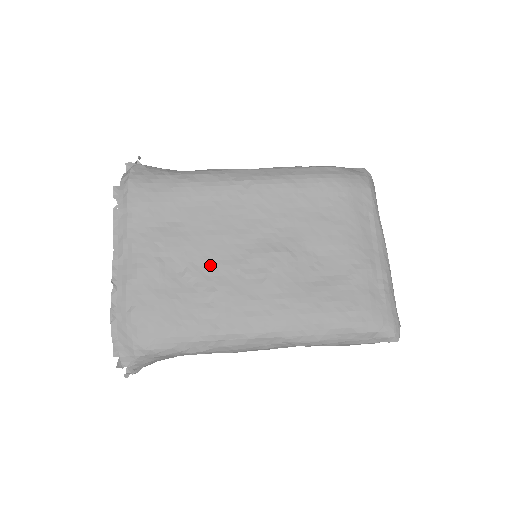
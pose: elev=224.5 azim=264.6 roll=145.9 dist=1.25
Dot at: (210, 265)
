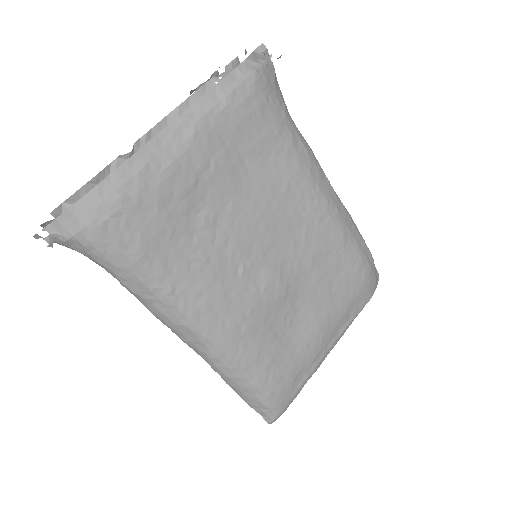
Dot at: (227, 233)
